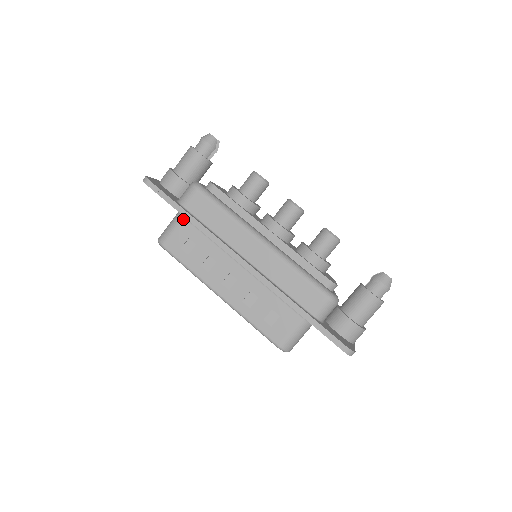
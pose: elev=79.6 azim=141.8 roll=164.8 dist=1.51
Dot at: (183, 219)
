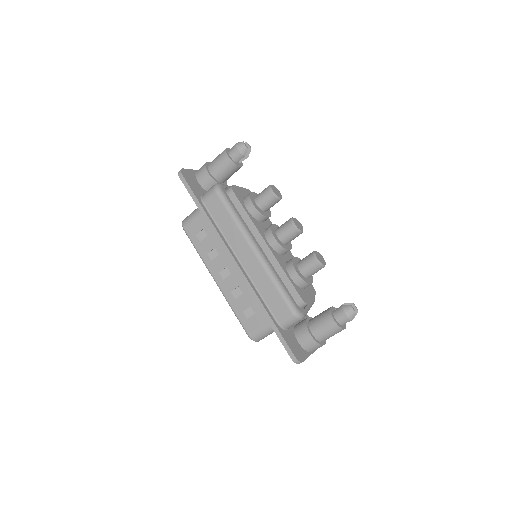
Dot at: occluded
